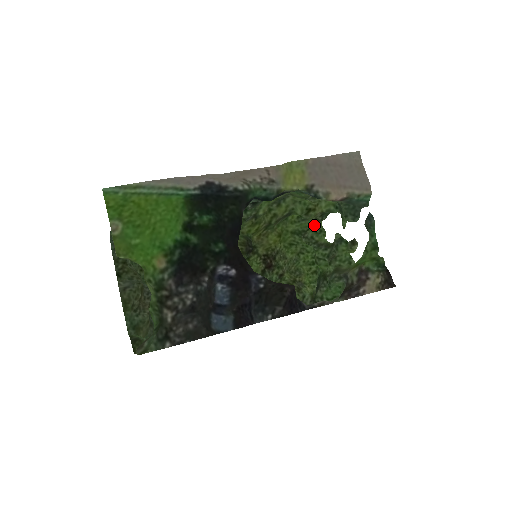
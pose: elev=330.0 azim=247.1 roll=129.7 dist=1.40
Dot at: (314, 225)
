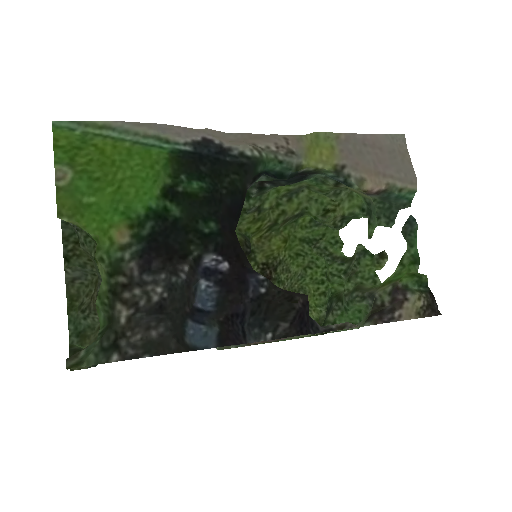
Dot at: (329, 234)
